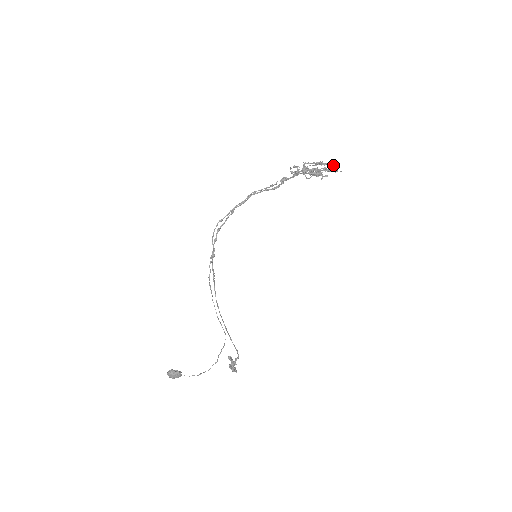
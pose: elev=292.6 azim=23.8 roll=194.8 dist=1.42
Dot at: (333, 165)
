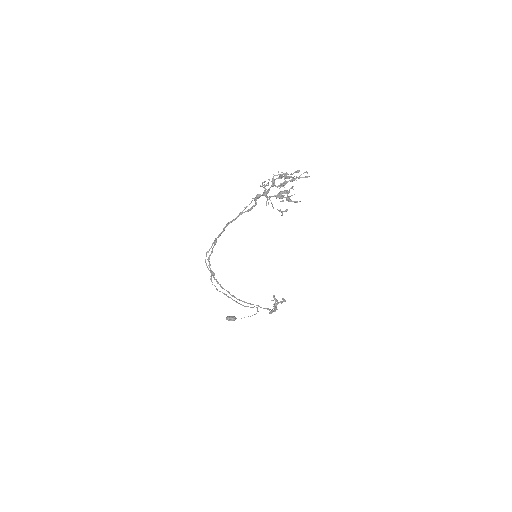
Dot at: (302, 177)
